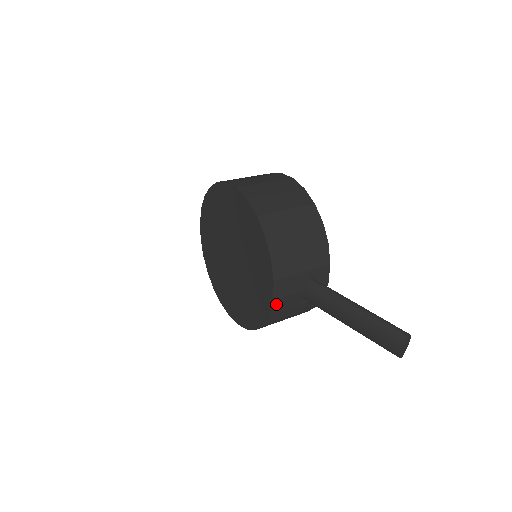
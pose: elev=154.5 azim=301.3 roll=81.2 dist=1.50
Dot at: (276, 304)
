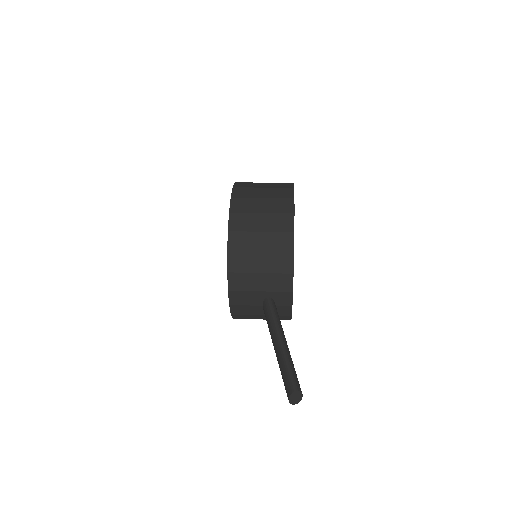
Dot at: (235, 308)
